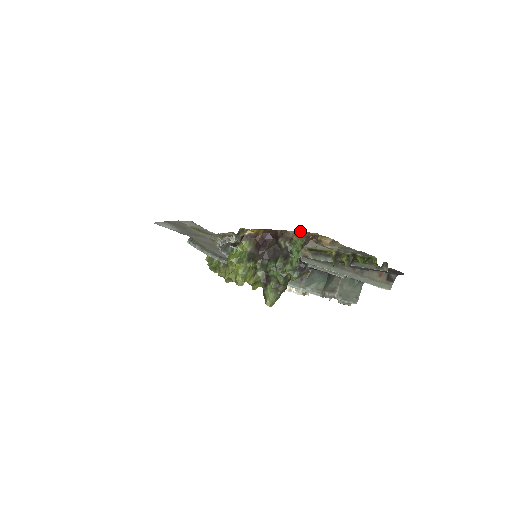
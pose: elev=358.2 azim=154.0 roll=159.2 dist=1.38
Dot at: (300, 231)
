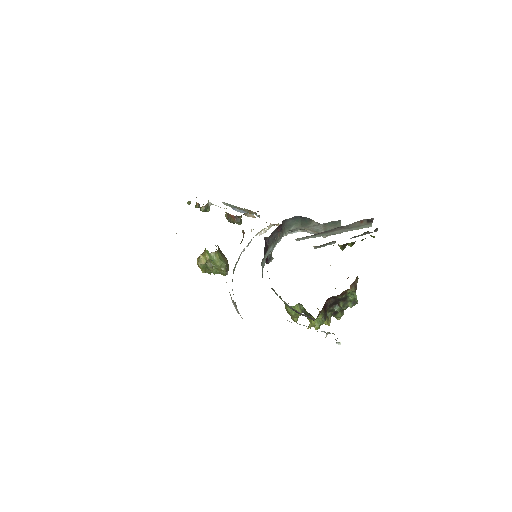
Dot at: occluded
